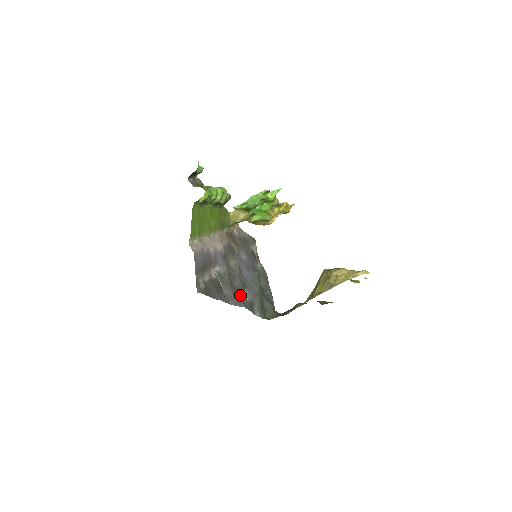
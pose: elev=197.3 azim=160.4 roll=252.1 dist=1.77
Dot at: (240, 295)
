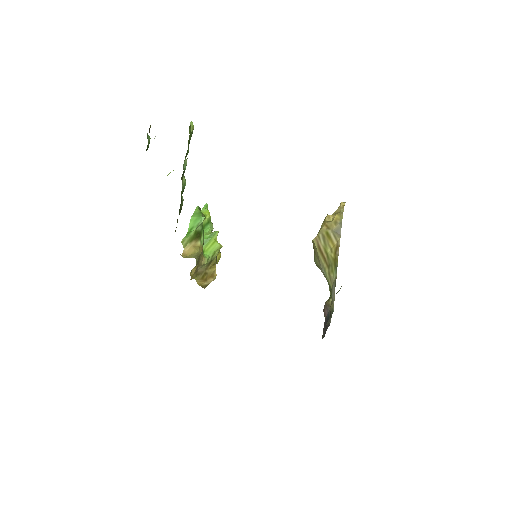
Dot at: occluded
